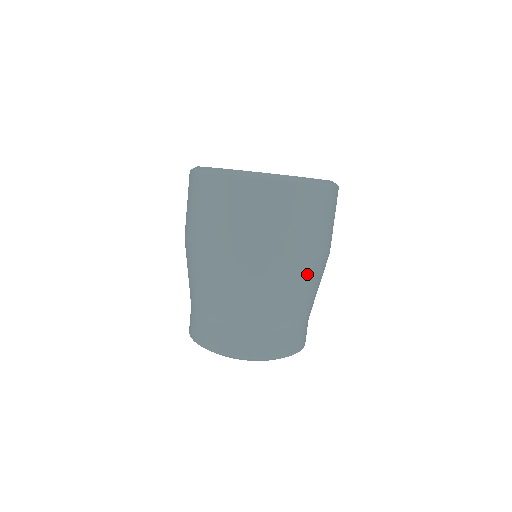
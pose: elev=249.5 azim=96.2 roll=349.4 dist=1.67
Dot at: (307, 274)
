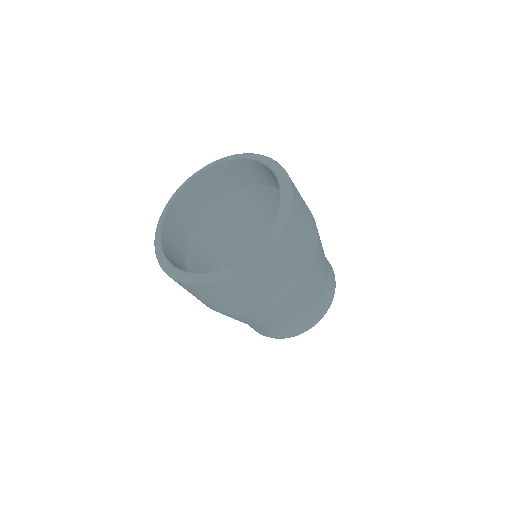
Dot at: (304, 287)
